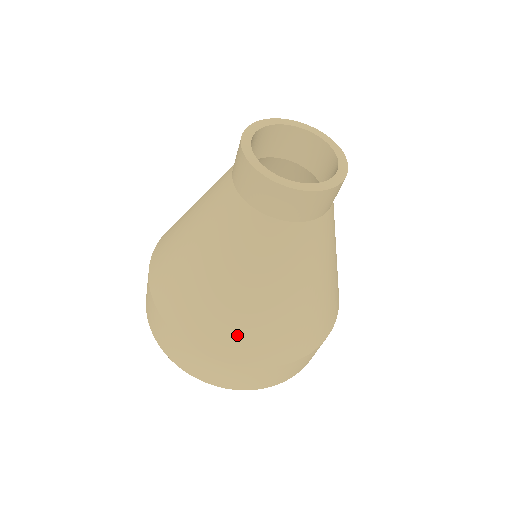
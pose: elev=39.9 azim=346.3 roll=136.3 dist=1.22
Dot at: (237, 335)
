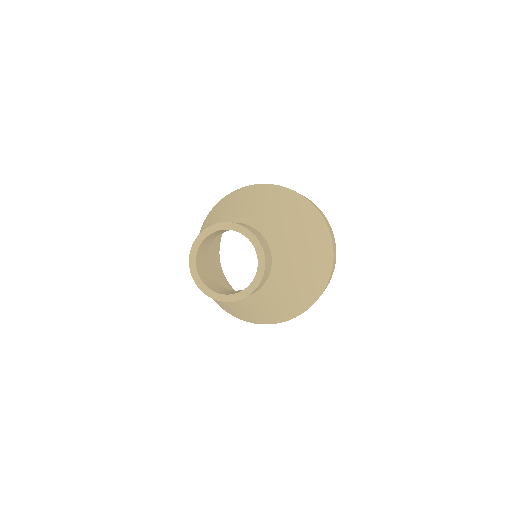
Dot at: occluded
